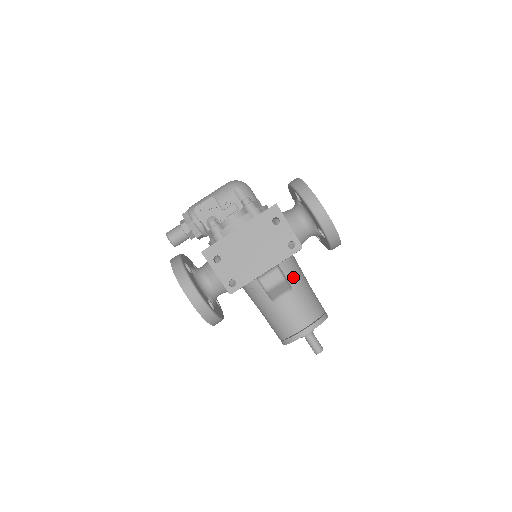
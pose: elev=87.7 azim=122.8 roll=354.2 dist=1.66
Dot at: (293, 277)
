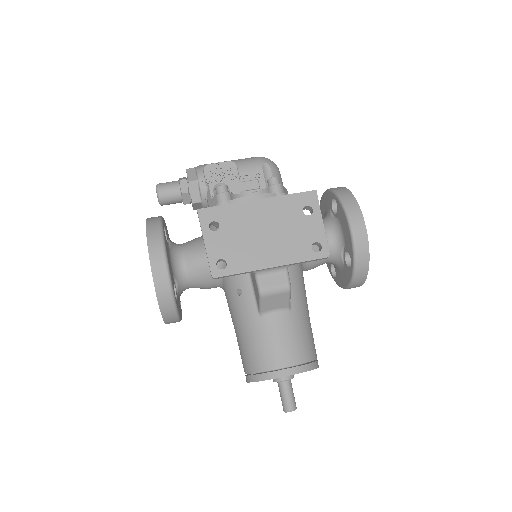
Dot at: (296, 295)
